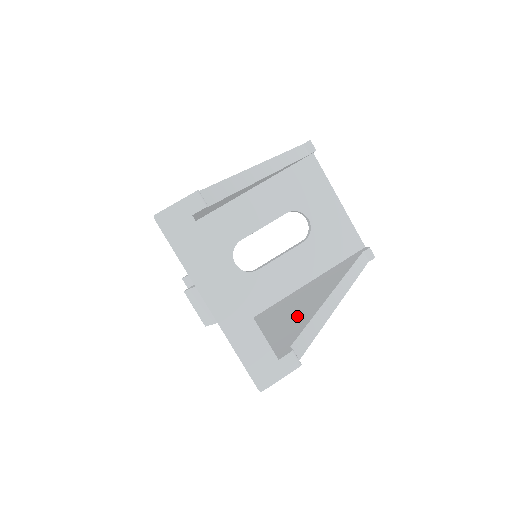
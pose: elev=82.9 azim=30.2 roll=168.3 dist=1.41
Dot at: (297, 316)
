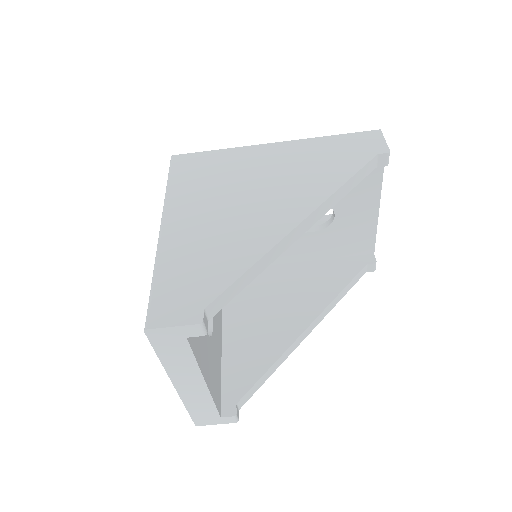
Dot at: (263, 339)
